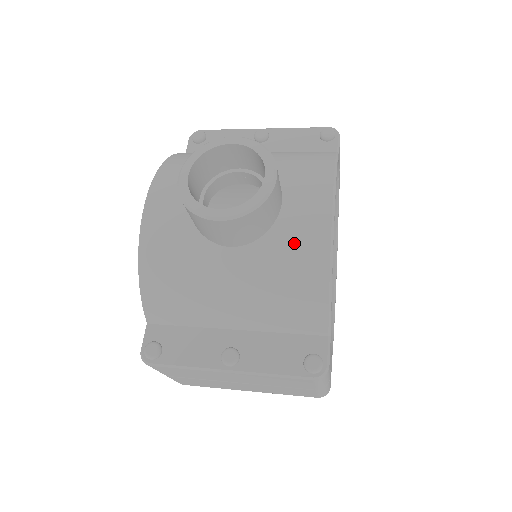
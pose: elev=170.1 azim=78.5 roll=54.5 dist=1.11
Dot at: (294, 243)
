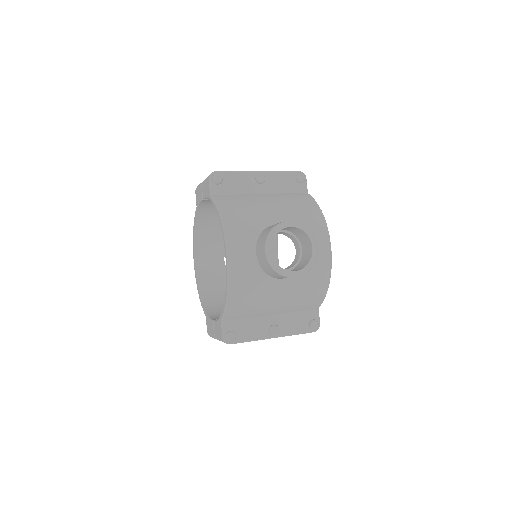
Dot at: (314, 273)
